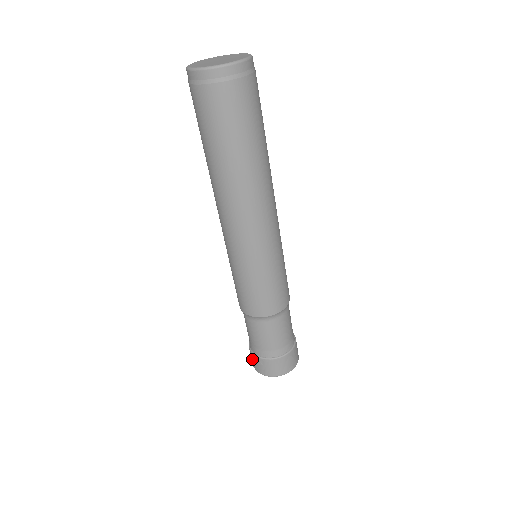
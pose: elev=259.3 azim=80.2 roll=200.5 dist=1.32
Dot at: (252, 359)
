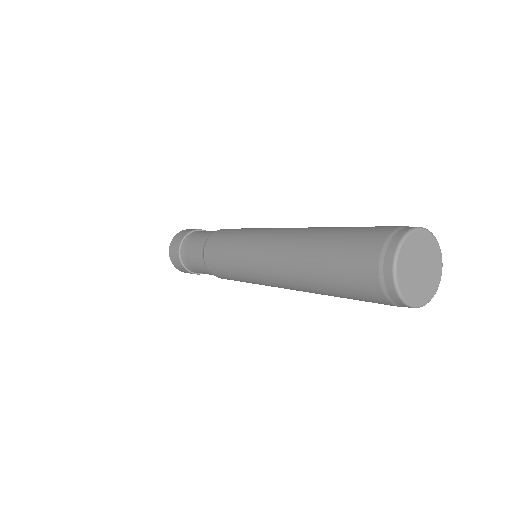
Dot at: (174, 253)
